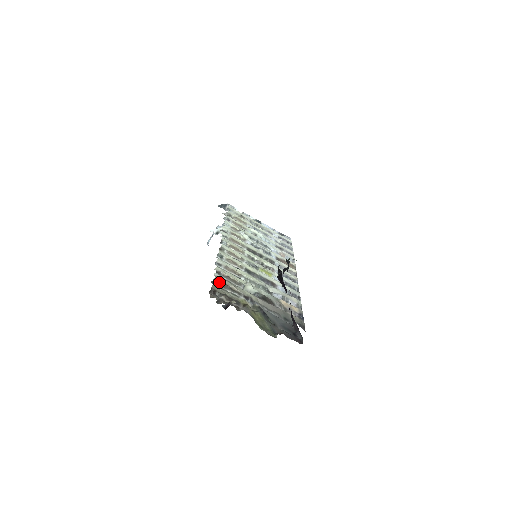
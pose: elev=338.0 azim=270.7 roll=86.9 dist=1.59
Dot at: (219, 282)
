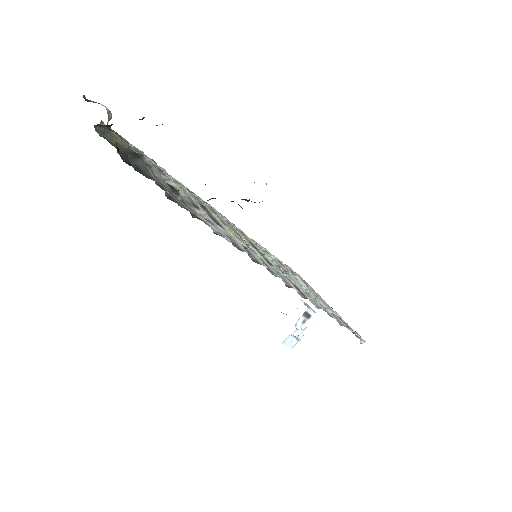
Dot at: (139, 151)
